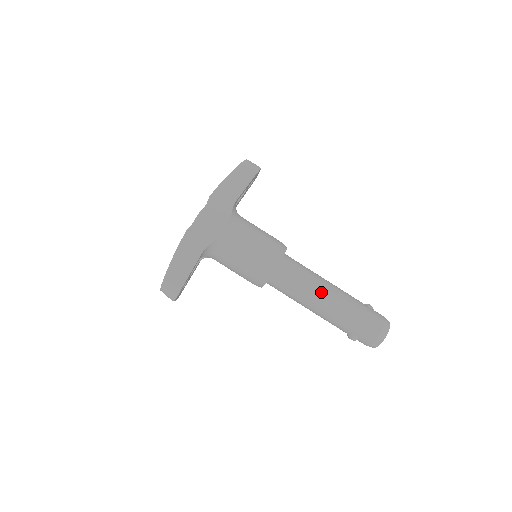
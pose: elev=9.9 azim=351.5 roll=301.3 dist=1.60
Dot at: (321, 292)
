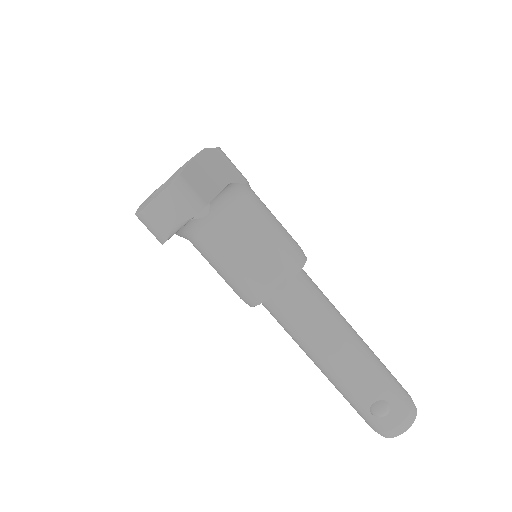
Dot at: (347, 322)
